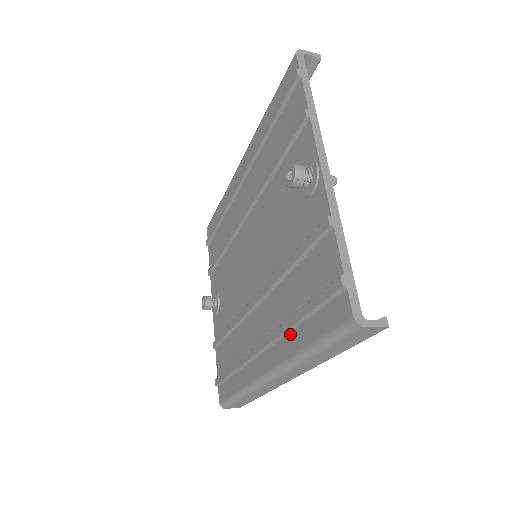
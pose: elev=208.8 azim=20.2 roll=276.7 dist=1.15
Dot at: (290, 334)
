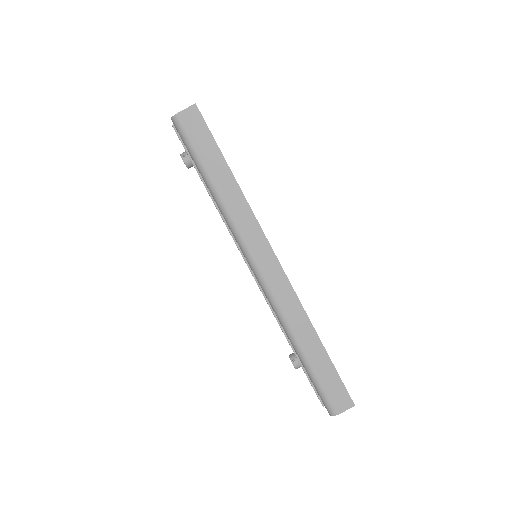
Dot at: occluded
